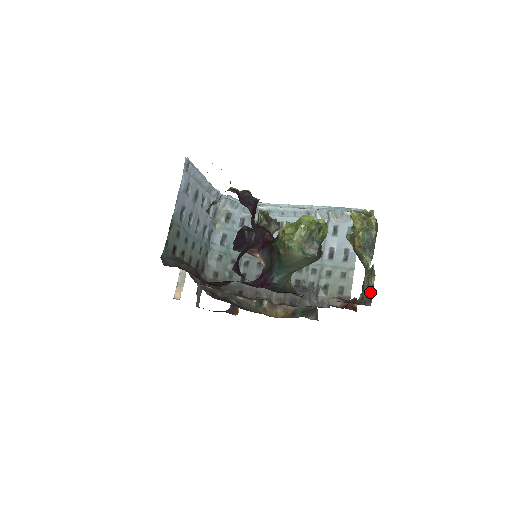
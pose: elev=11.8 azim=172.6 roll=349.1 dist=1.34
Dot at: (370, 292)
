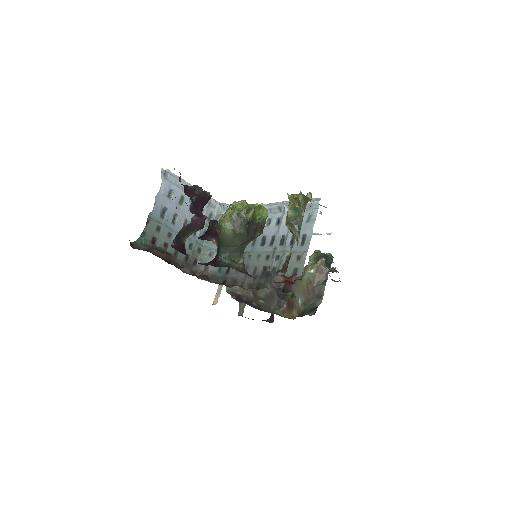
Dot at: (287, 261)
